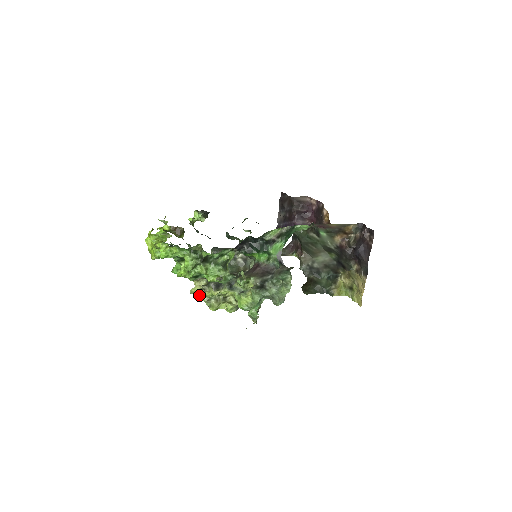
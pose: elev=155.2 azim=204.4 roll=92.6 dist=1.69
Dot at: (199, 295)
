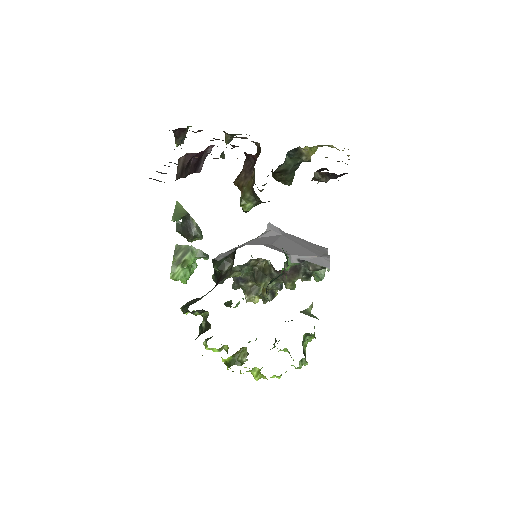
Dot at: occluded
